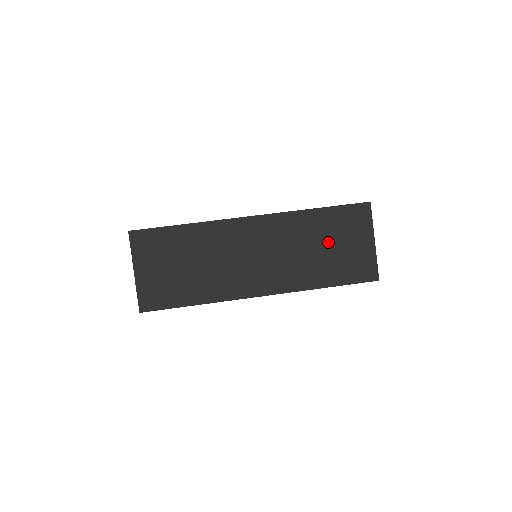
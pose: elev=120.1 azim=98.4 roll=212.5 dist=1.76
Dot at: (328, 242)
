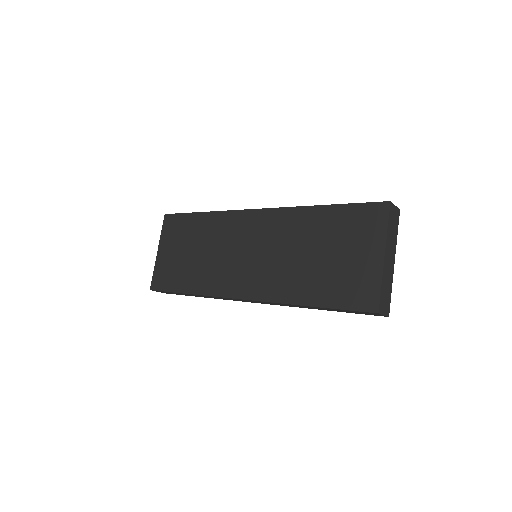
Dot at: (325, 248)
